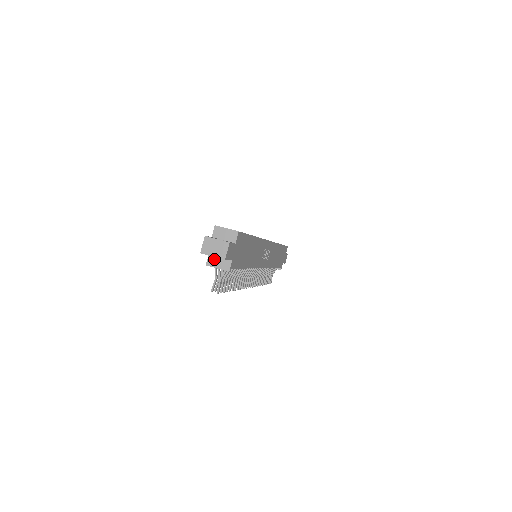
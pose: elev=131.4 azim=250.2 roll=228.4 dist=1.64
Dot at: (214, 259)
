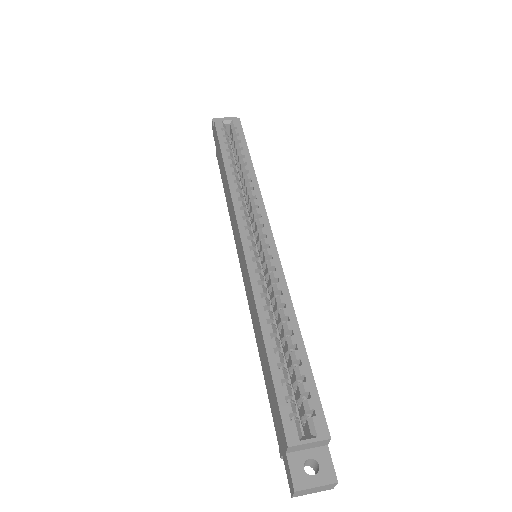
Dot at: occluded
